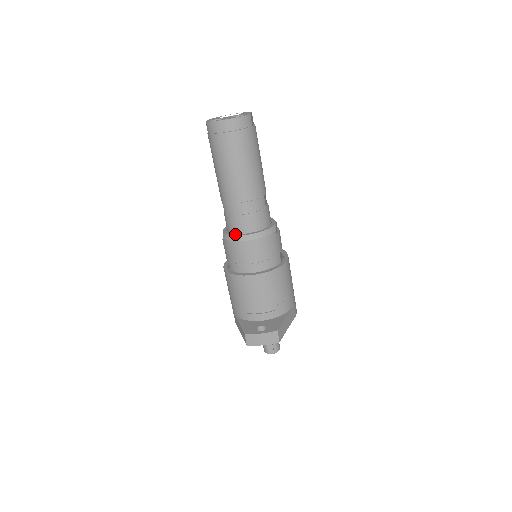
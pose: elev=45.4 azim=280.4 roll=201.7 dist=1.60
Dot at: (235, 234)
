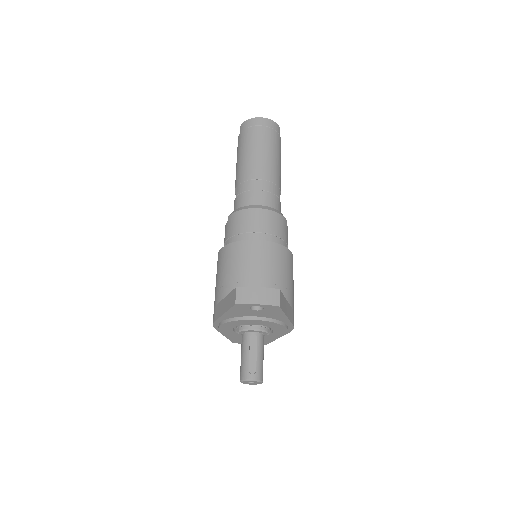
Dot at: (245, 207)
